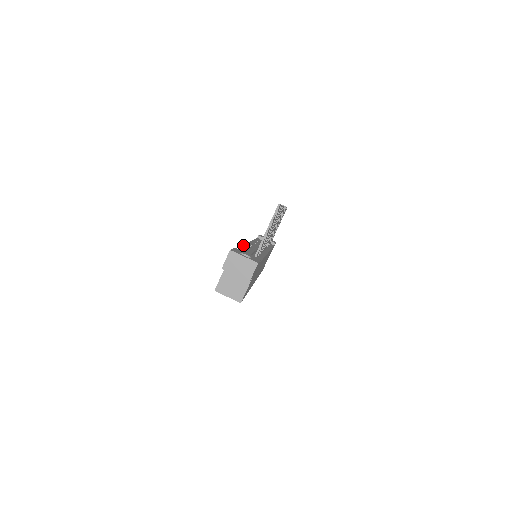
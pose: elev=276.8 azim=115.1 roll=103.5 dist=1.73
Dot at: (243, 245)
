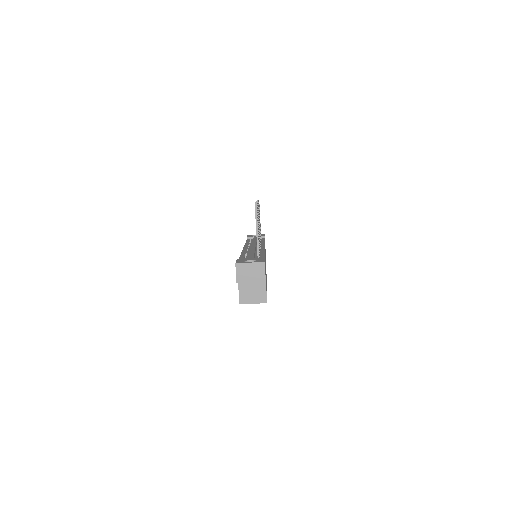
Dot at: (241, 253)
